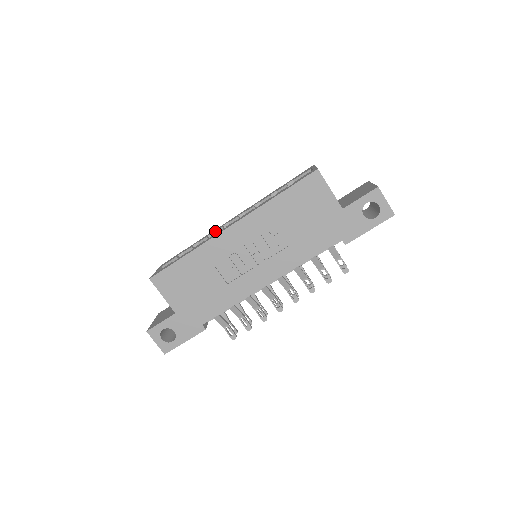
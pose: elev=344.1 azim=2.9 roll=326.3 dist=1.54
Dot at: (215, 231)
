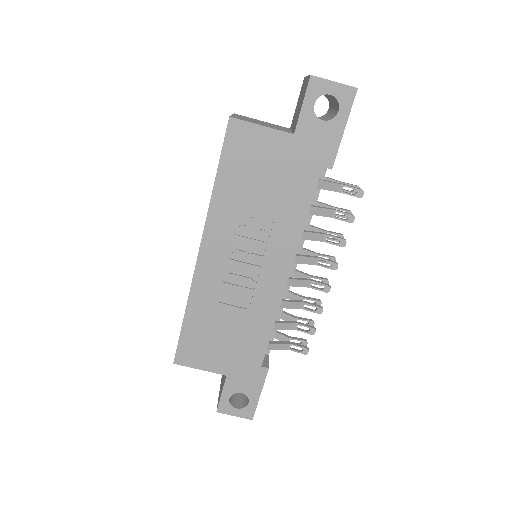
Dot at: occluded
